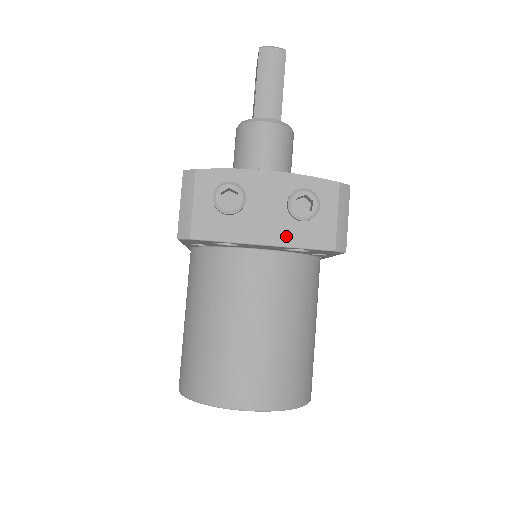
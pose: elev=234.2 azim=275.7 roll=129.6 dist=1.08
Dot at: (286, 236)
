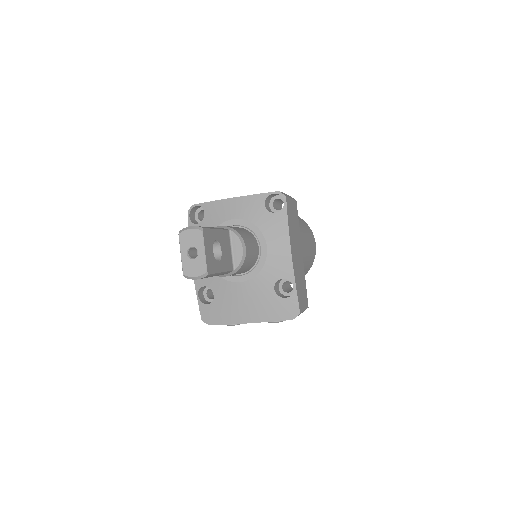
Dot at: occluded
